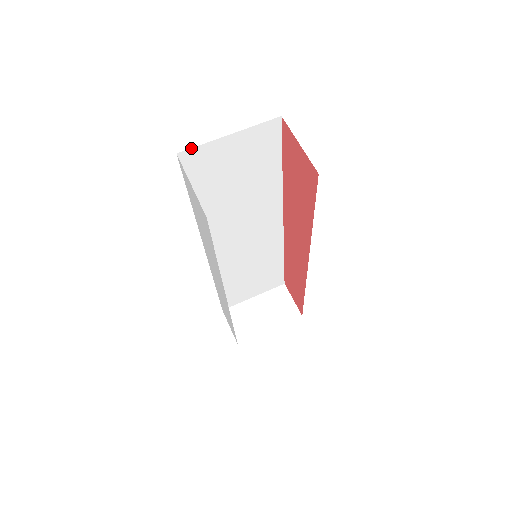
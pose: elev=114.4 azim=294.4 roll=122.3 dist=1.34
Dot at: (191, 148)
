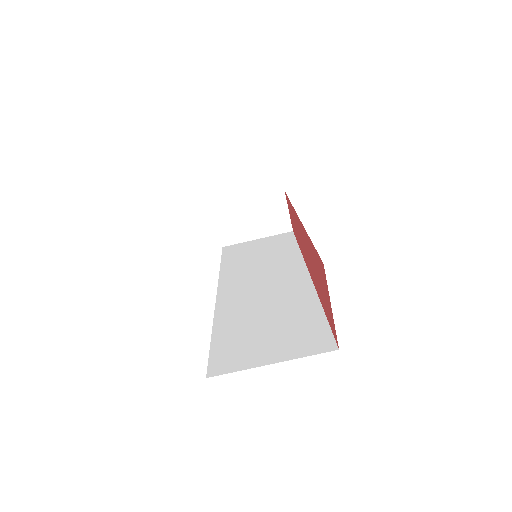
Dot at: occluded
